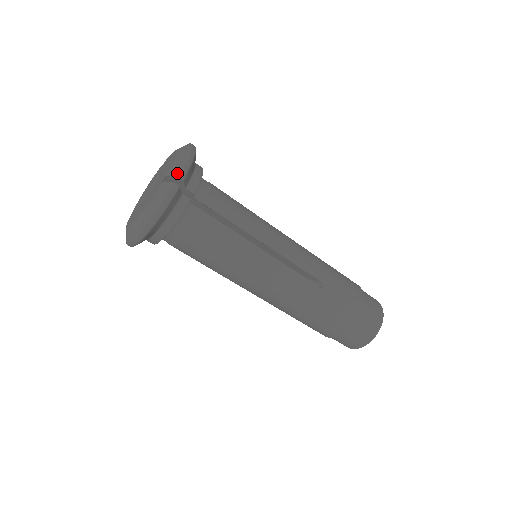
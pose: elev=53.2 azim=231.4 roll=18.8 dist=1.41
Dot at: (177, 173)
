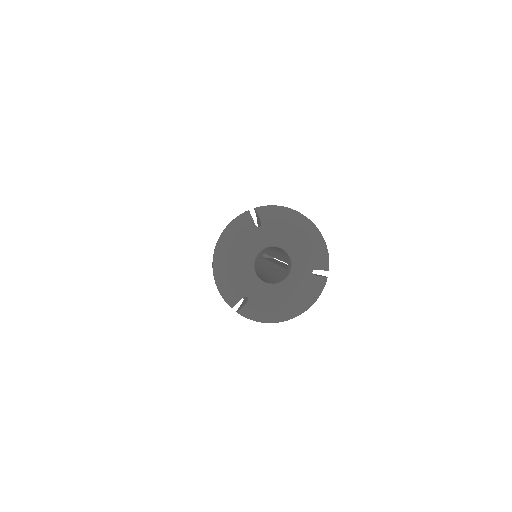
Dot at: (327, 267)
